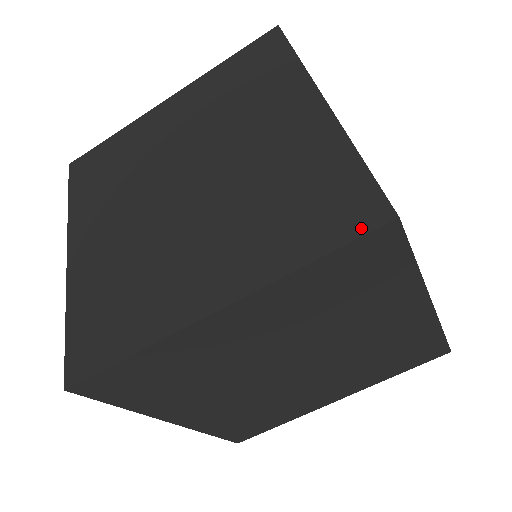
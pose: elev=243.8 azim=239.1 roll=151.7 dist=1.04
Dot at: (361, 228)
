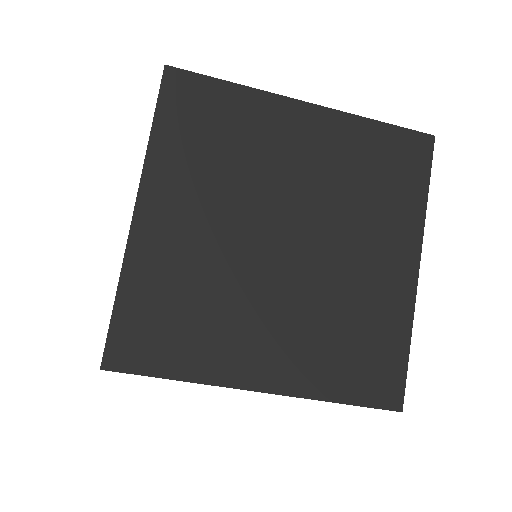
Dot at: (159, 91)
